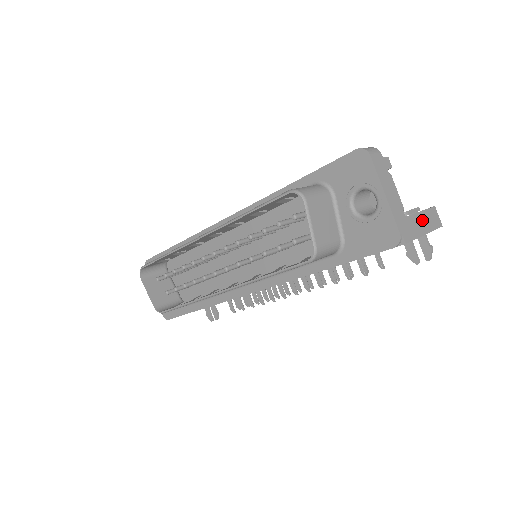
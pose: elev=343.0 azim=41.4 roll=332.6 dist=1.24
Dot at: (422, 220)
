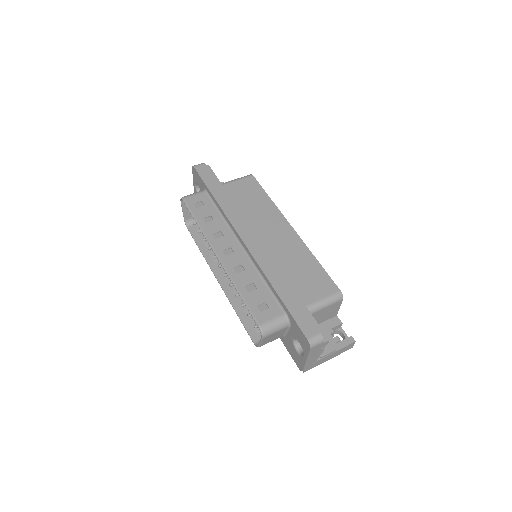
Dot at: (333, 355)
